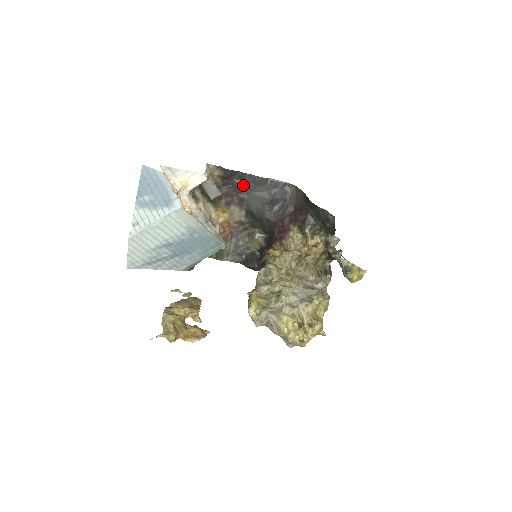
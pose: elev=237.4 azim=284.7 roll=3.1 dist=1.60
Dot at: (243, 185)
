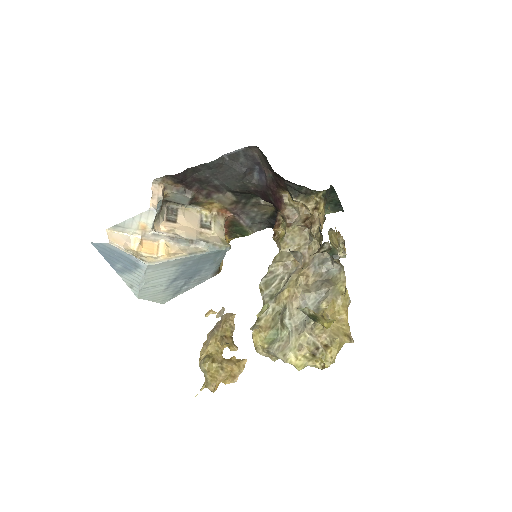
Dot at: (204, 176)
